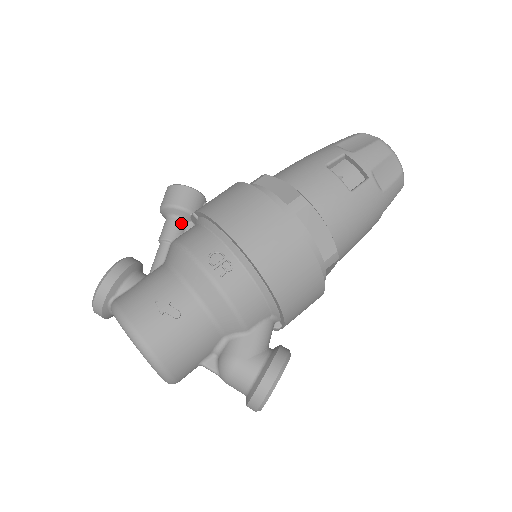
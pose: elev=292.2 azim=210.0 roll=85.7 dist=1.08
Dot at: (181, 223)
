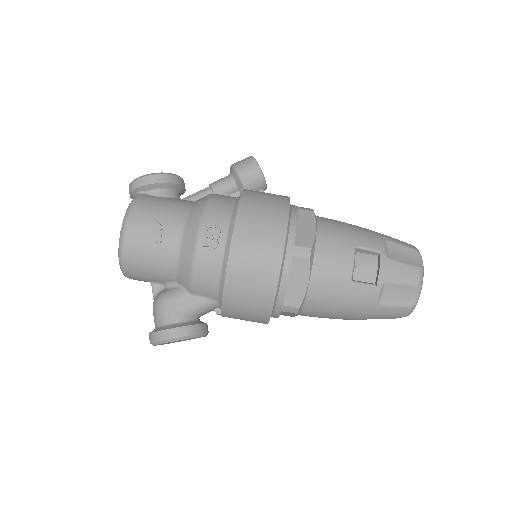
Dot at: (233, 187)
